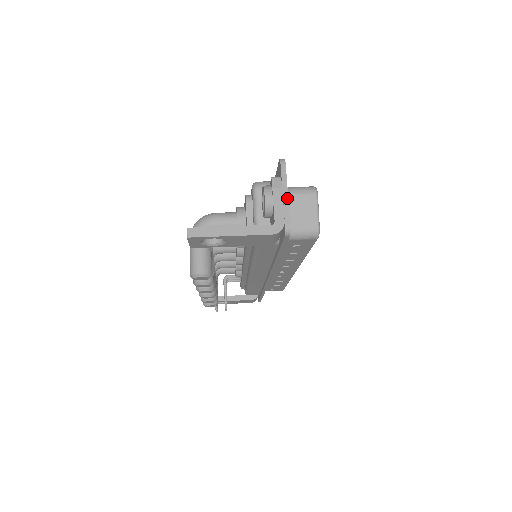
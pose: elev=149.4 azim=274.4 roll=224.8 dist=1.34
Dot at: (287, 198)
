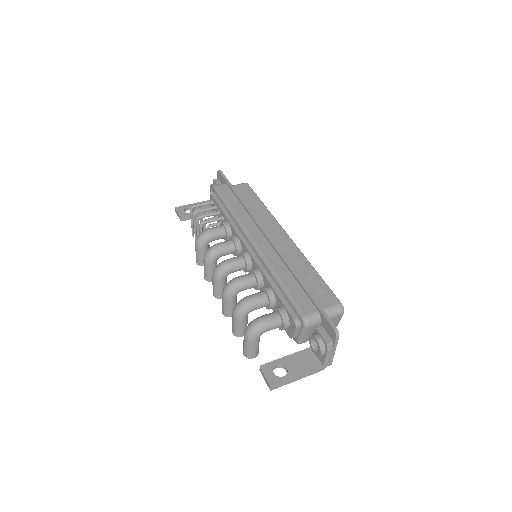
Dot at: (334, 353)
